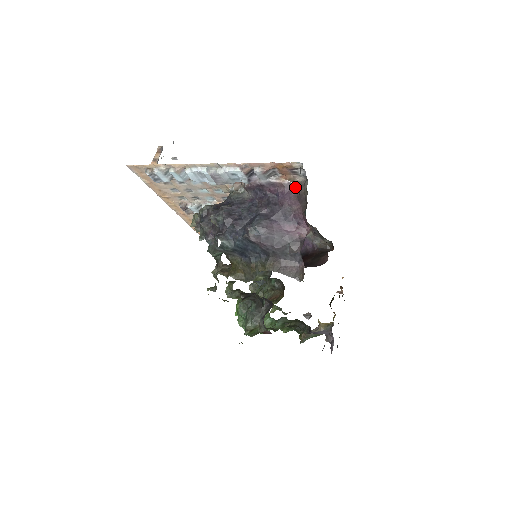
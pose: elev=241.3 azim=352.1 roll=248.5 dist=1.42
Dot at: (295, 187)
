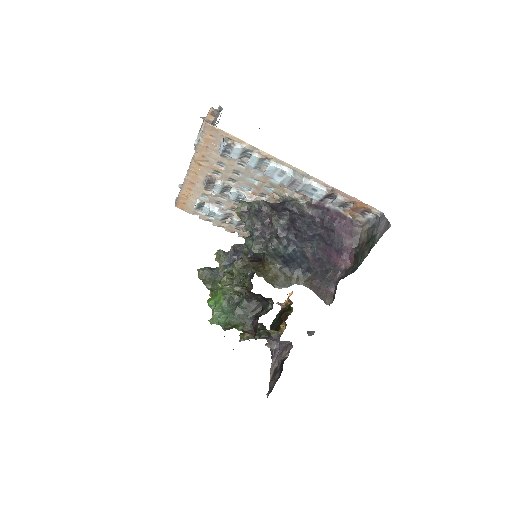
Dot at: (352, 223)
